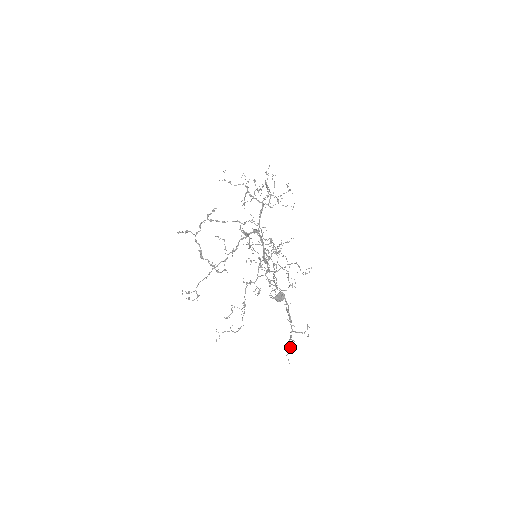
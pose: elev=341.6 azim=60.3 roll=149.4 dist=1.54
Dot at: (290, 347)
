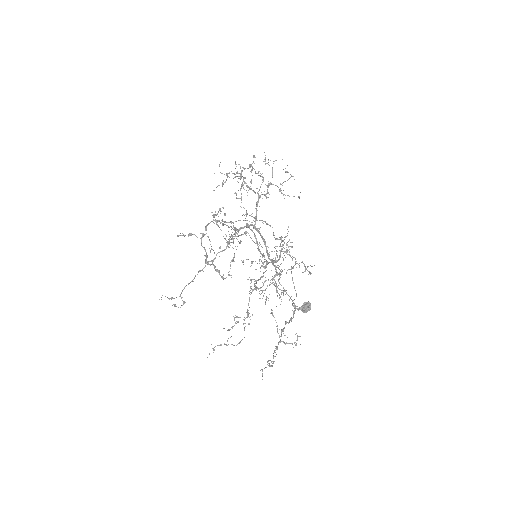
Dot at: (268, 360)
